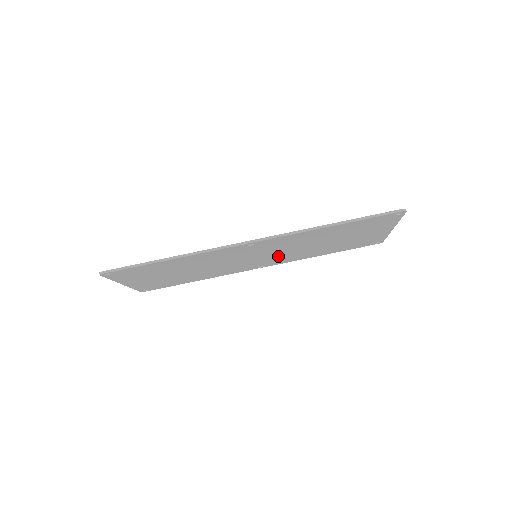
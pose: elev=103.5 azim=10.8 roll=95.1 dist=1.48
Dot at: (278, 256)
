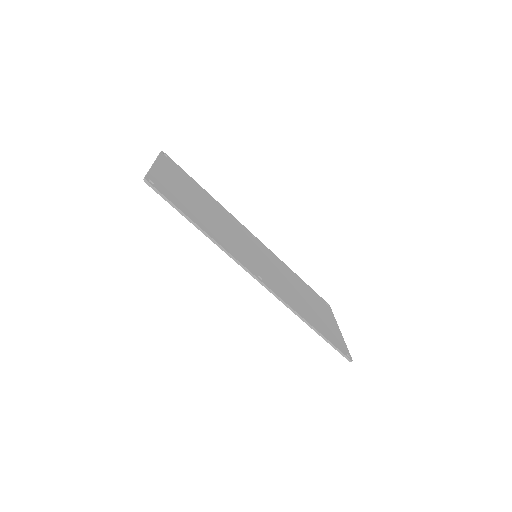
Dot at: occluded
